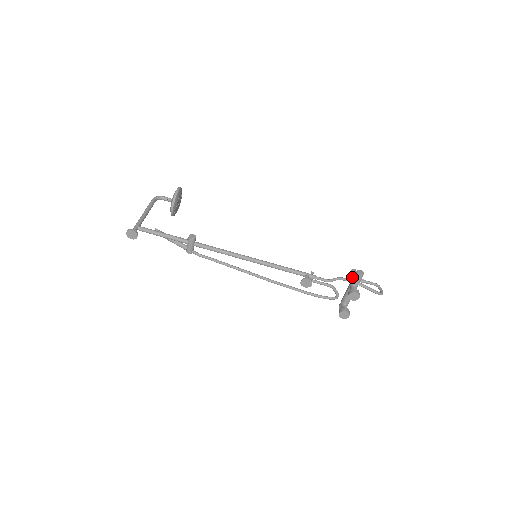
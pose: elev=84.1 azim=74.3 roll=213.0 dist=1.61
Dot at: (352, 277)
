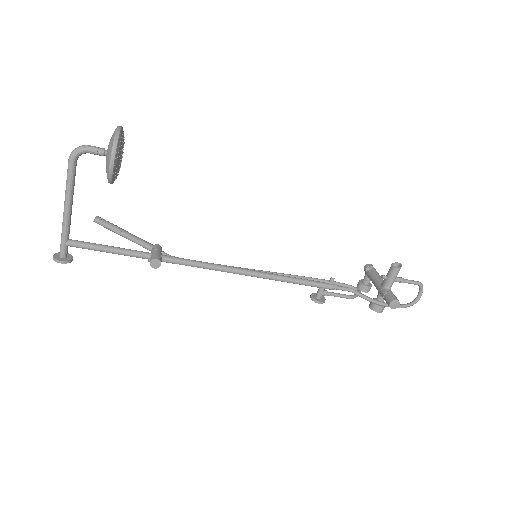
Dot at: (388, 283)
